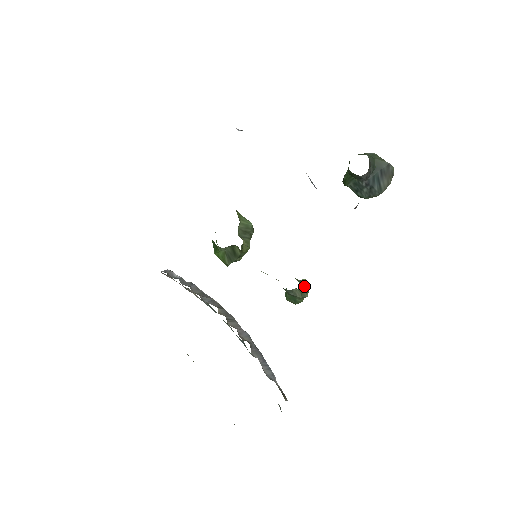
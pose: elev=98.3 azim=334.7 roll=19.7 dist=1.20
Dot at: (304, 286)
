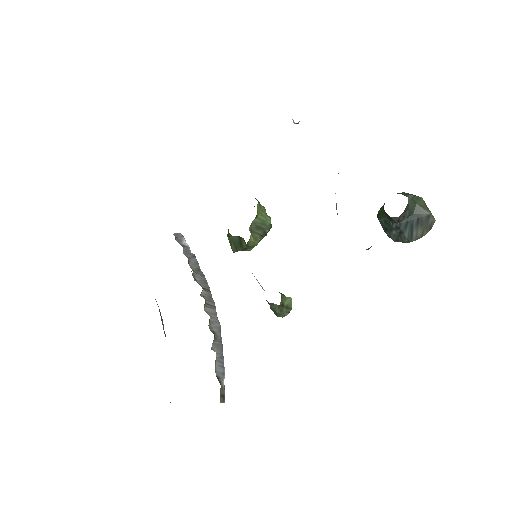
Dot at: (287, 304)
